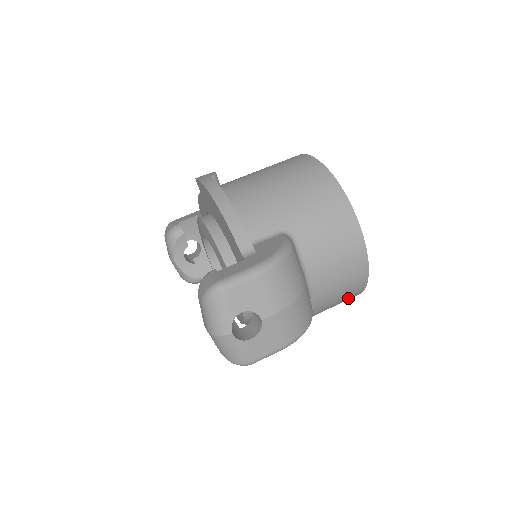
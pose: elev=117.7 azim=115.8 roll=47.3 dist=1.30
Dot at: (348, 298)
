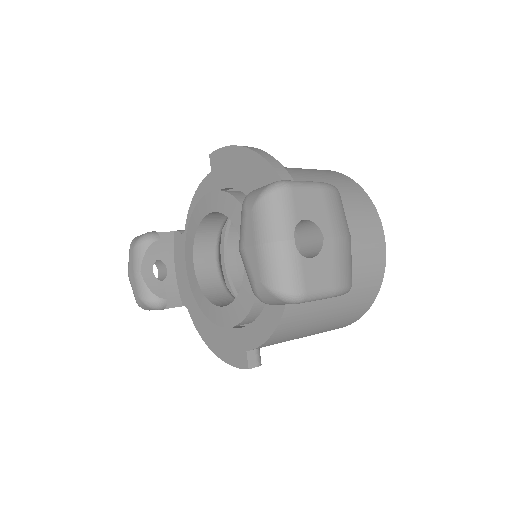
Dot at: (357, 311)
